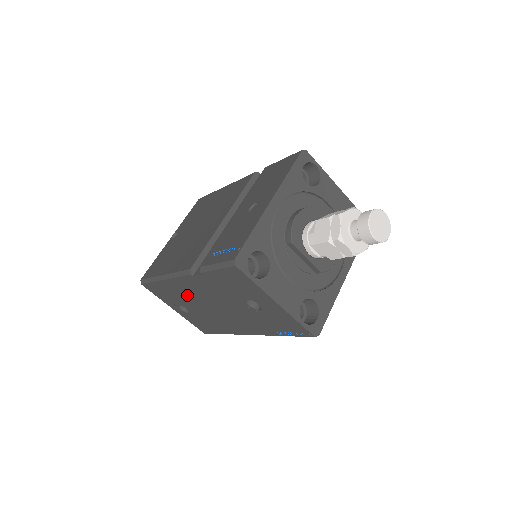
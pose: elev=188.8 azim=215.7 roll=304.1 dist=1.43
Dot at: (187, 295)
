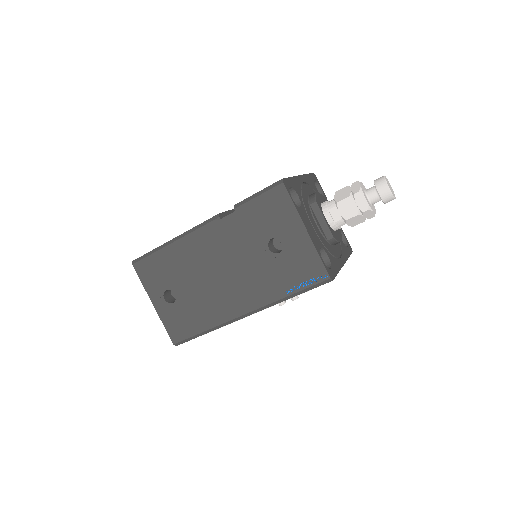
Dot at: (192, 262)
